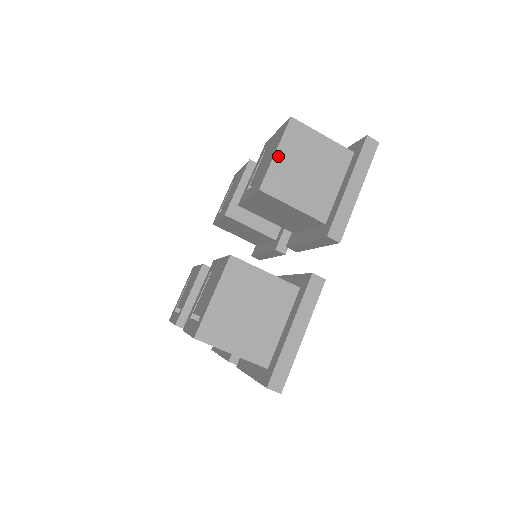
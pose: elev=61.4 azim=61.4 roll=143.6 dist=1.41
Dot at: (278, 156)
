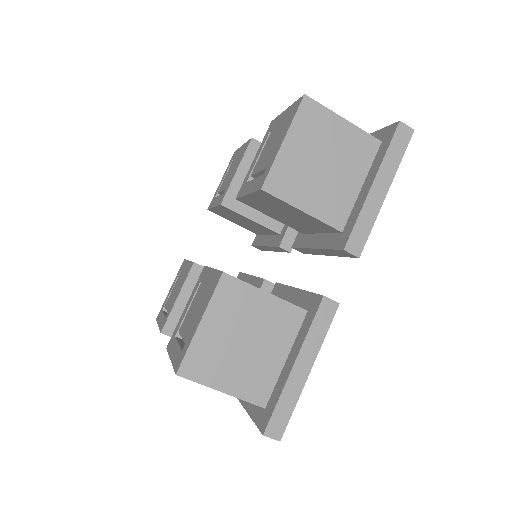
Dot at: (286, 146)
